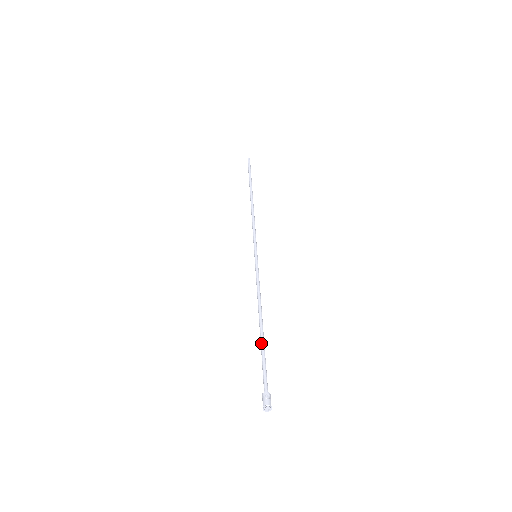
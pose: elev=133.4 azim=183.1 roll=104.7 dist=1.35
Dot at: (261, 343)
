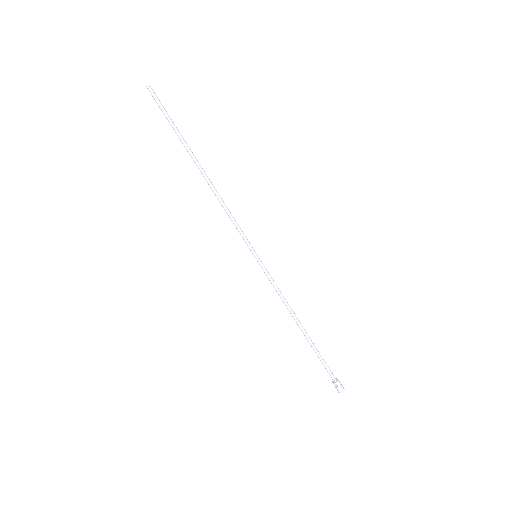
Dot at: occluded
